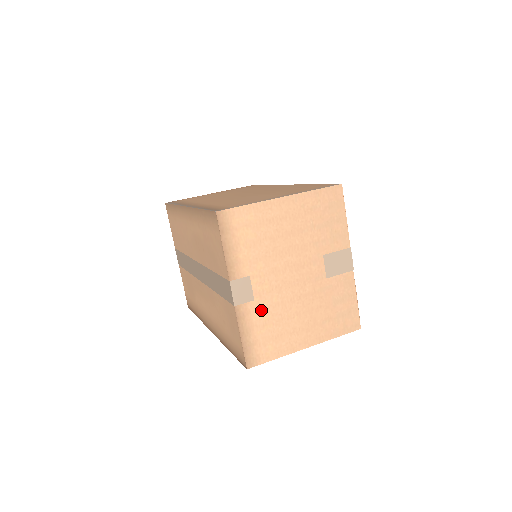
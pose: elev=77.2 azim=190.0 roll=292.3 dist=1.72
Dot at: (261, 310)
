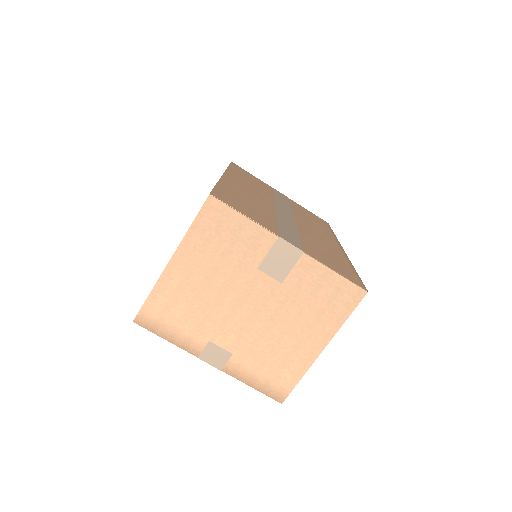
Dot at: (247, 356)
